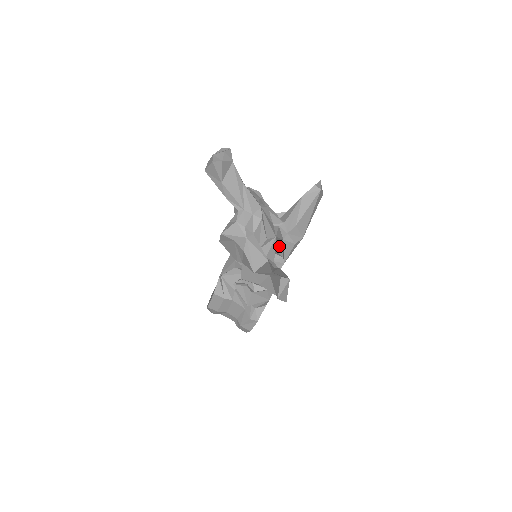
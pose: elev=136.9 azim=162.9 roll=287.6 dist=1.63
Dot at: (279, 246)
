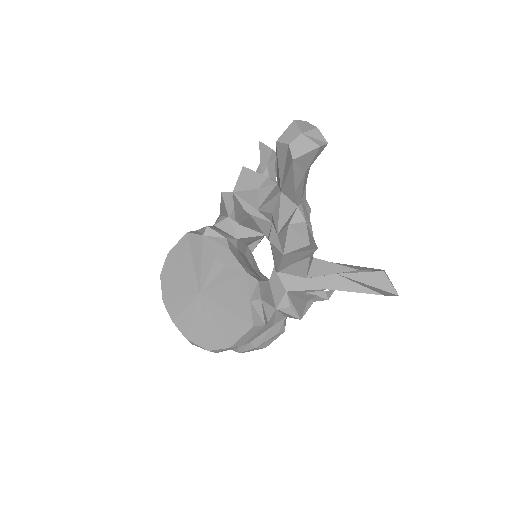
Dot at: occluded
